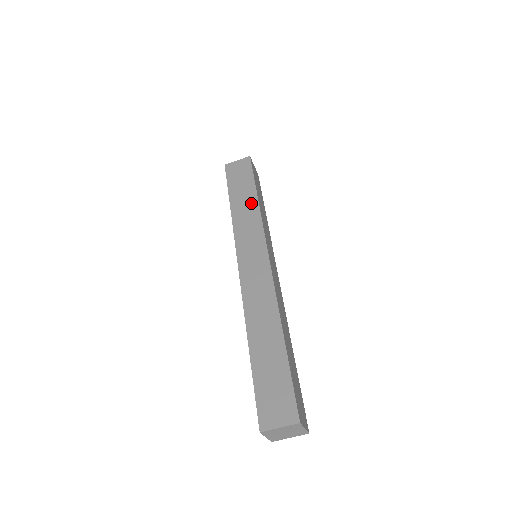
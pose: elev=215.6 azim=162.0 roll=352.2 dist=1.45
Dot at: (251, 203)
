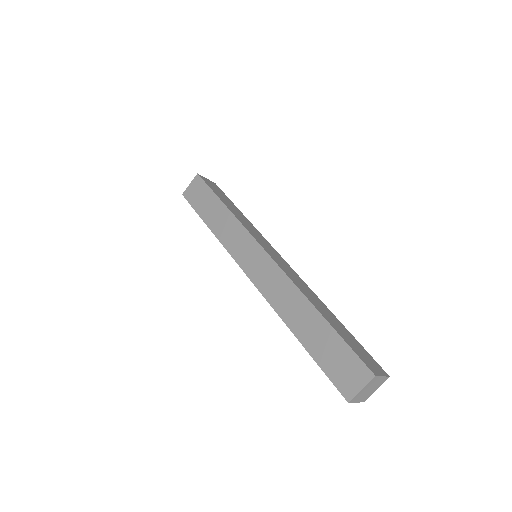
Dot at: (242, 215)
